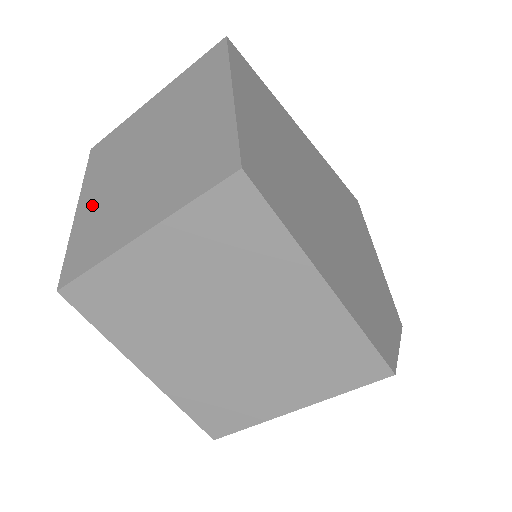
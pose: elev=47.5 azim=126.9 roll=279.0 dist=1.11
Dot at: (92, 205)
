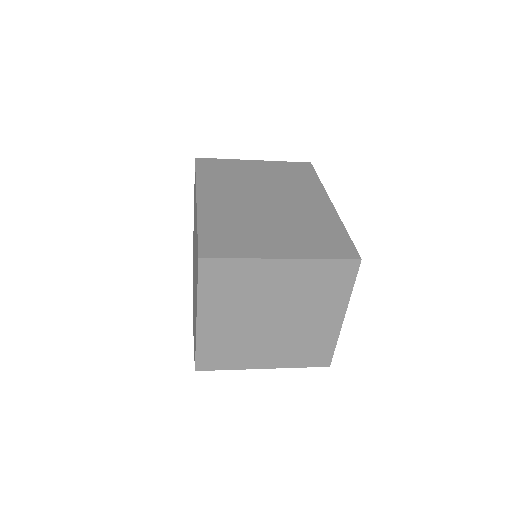
Dot at: (218, 328)
